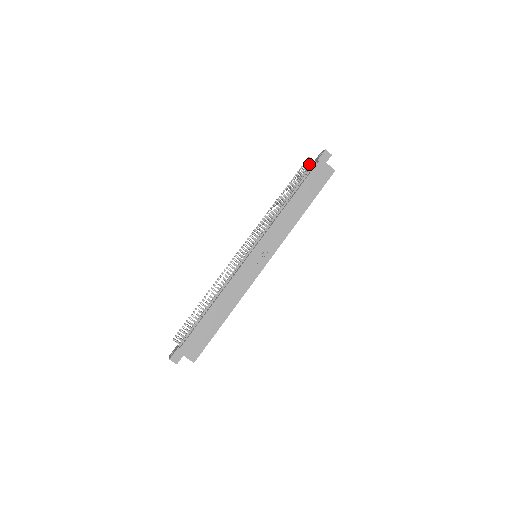
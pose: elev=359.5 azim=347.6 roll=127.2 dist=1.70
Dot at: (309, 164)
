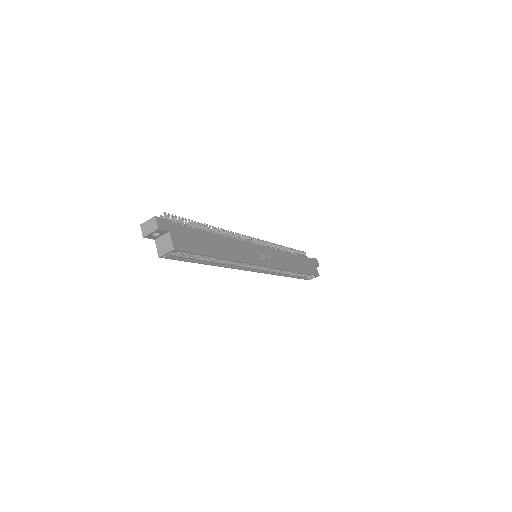
Dot at: (304, 256)
